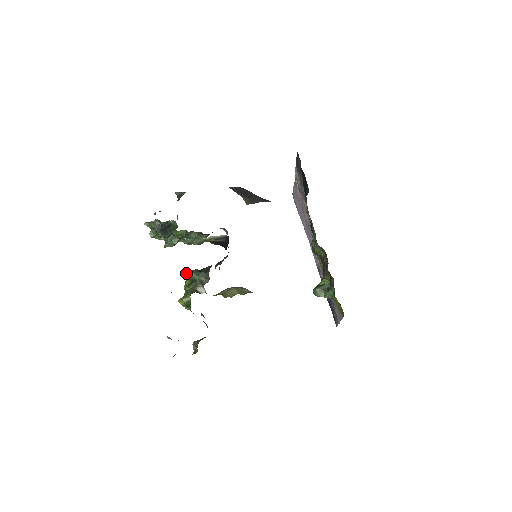
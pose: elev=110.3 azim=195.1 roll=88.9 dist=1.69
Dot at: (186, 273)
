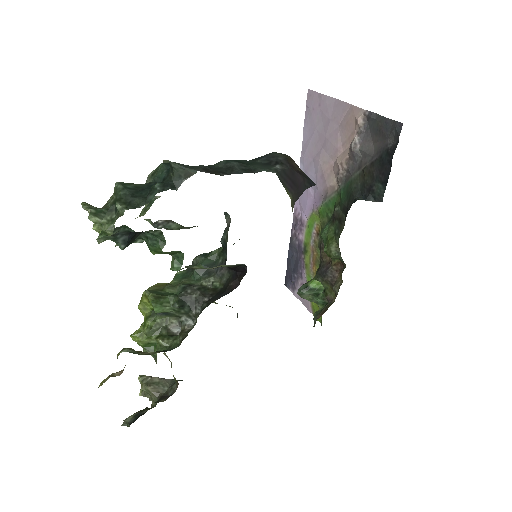
Dot at: (157, 307)
